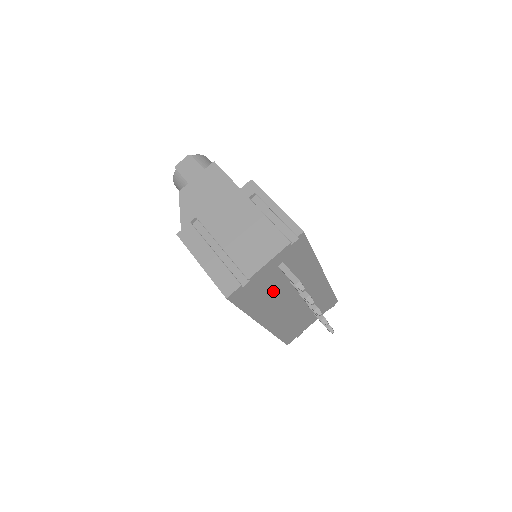
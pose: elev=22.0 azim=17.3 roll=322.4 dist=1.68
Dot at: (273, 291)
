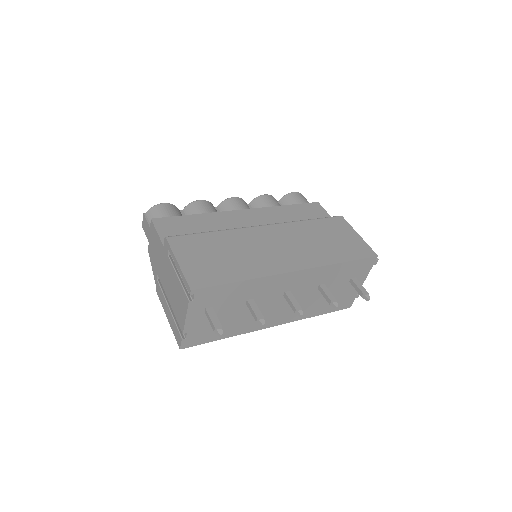
Dot at: (235, 316)
